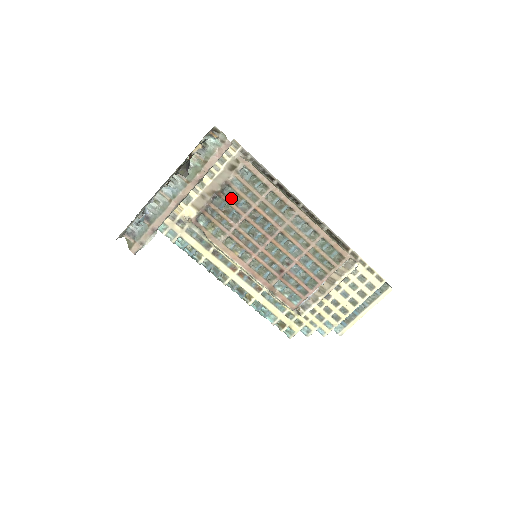
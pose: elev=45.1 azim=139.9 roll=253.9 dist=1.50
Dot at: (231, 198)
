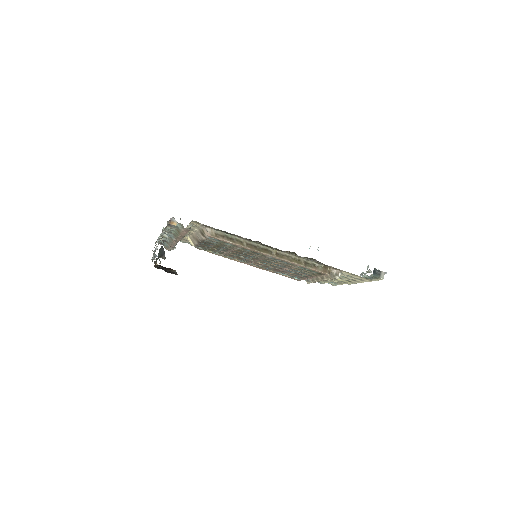
Dot at: (213, 244)
